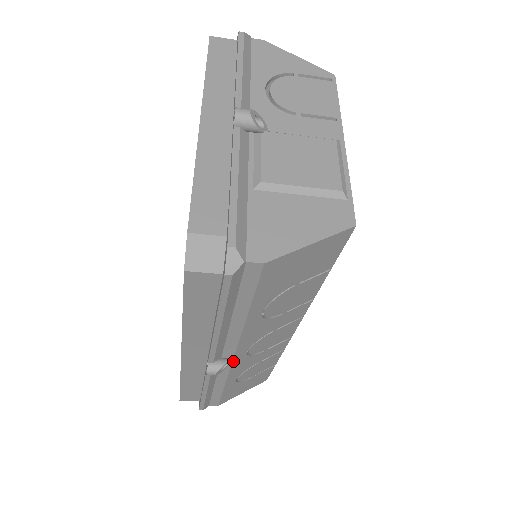
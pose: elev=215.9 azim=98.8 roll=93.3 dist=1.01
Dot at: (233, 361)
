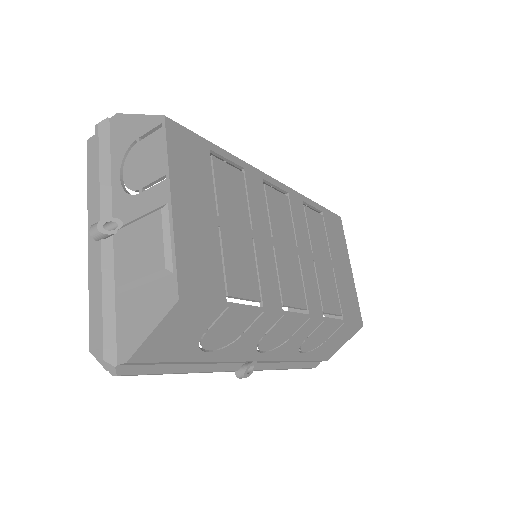
Dot at: (259, 360)
